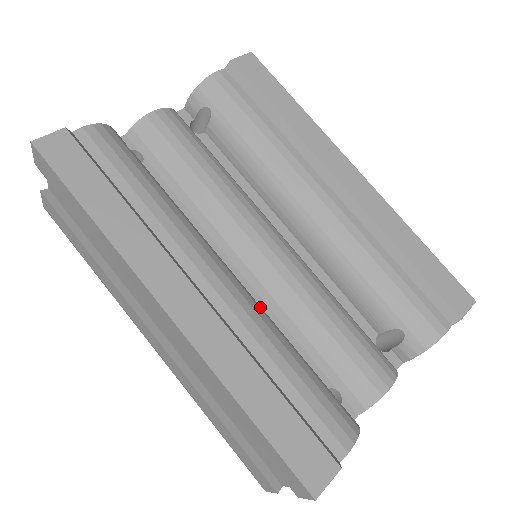
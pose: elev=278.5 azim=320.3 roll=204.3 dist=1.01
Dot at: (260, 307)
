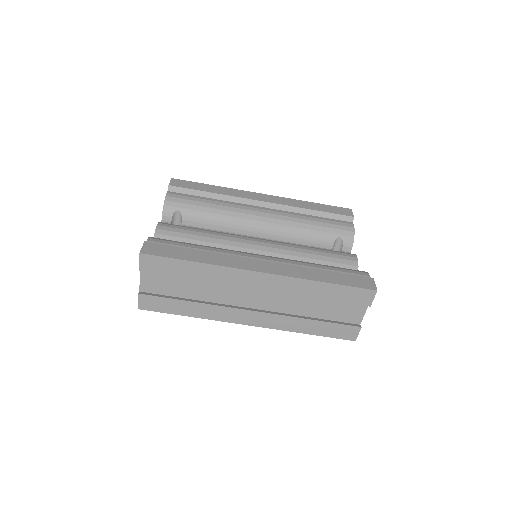
Dot at: occluded
